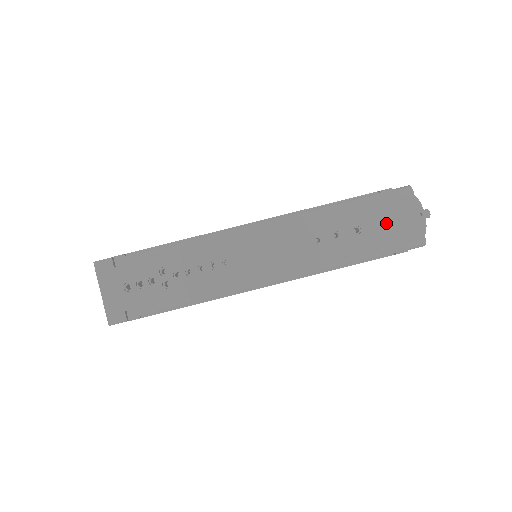
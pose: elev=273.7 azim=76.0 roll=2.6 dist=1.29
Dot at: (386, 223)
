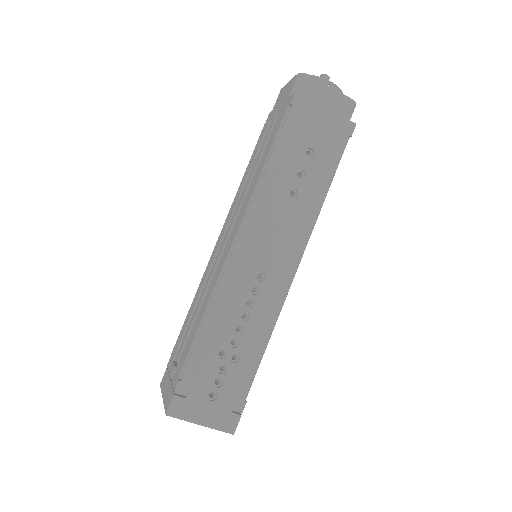
Dot at: (322, 123)
